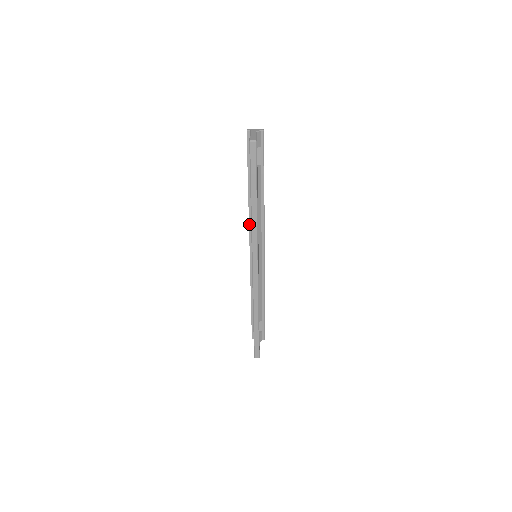
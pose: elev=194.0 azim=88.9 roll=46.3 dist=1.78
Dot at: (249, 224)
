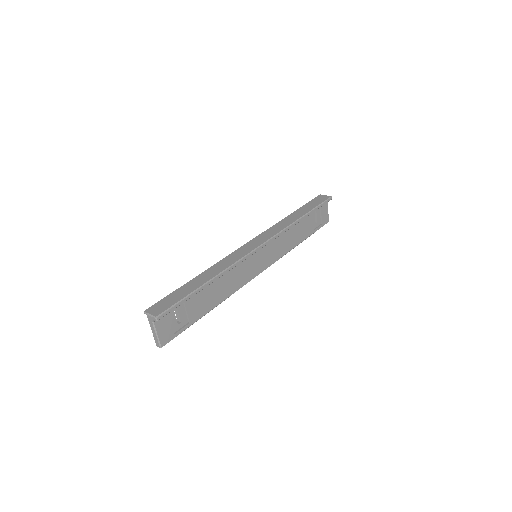
Dot at: (227, 258)
